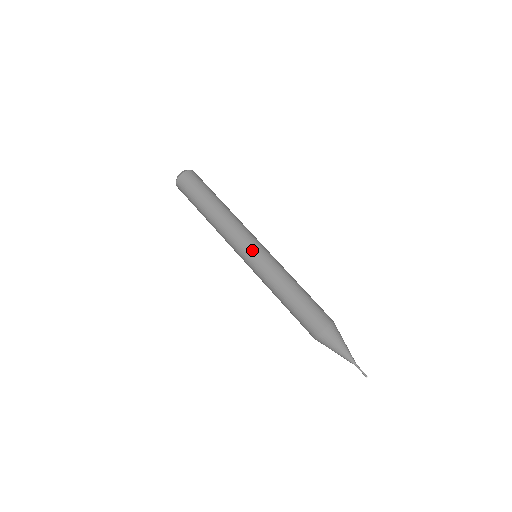
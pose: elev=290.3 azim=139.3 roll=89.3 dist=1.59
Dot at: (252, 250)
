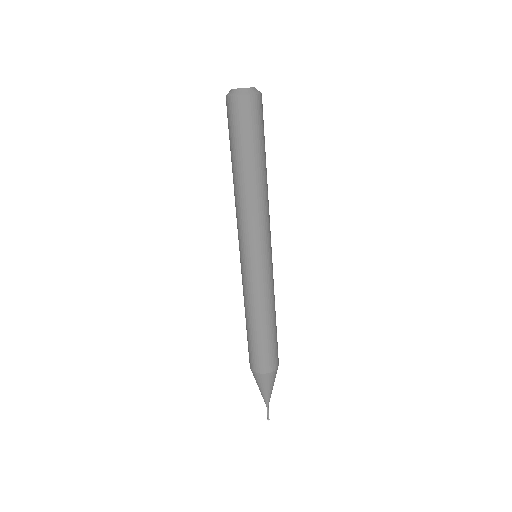
Dot at: (264, 256)
